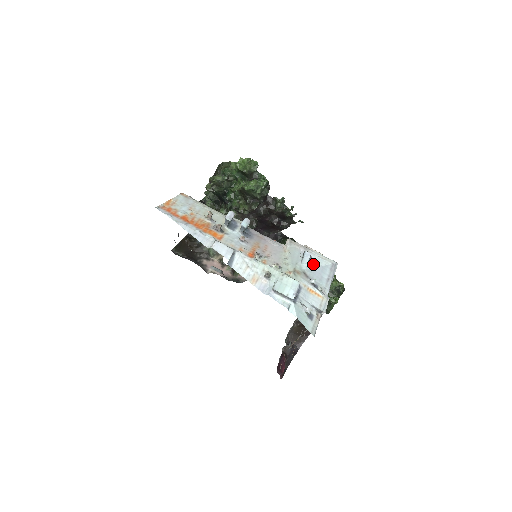
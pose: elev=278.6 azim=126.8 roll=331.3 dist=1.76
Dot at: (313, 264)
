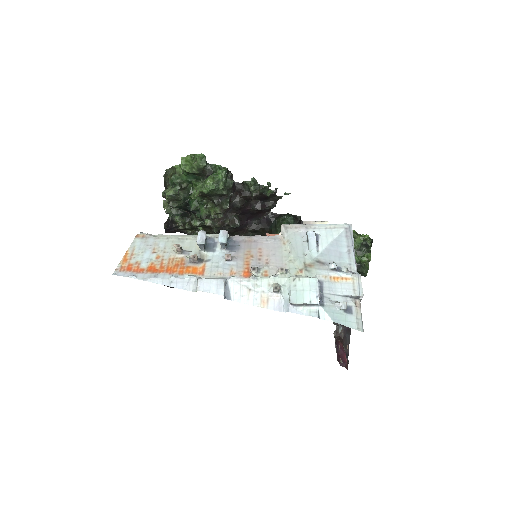
Dot at: (323, 243)
